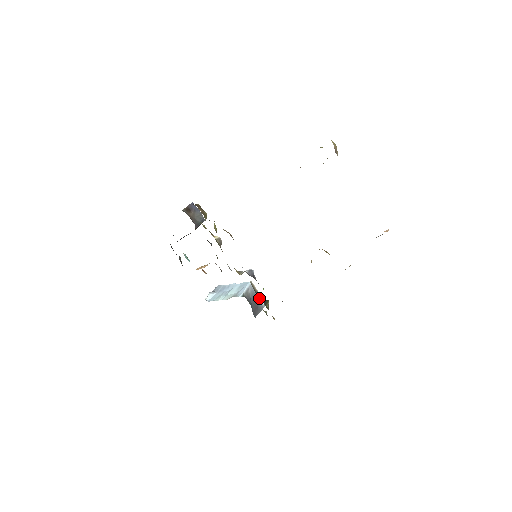
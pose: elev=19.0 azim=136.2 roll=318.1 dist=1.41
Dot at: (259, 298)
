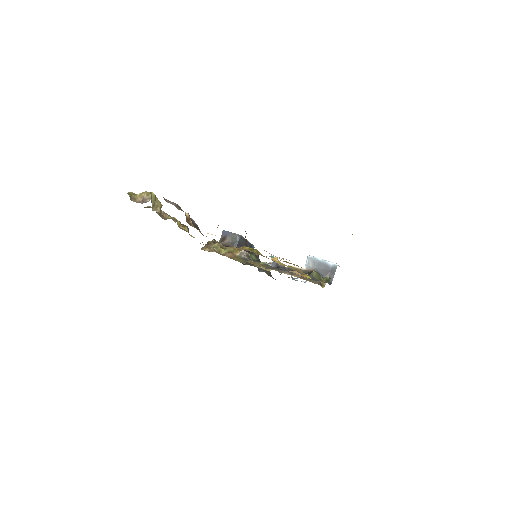
Dot at: (326, 263)
